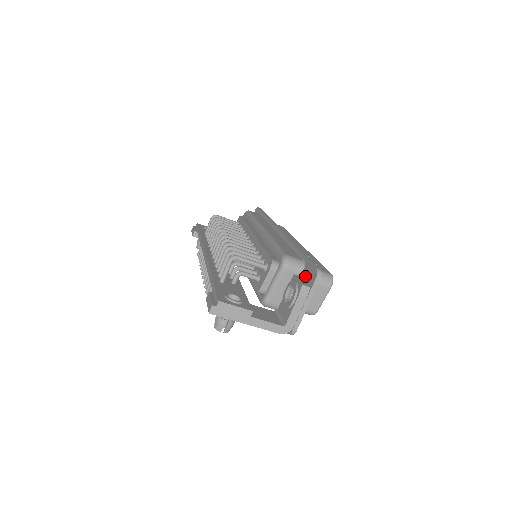
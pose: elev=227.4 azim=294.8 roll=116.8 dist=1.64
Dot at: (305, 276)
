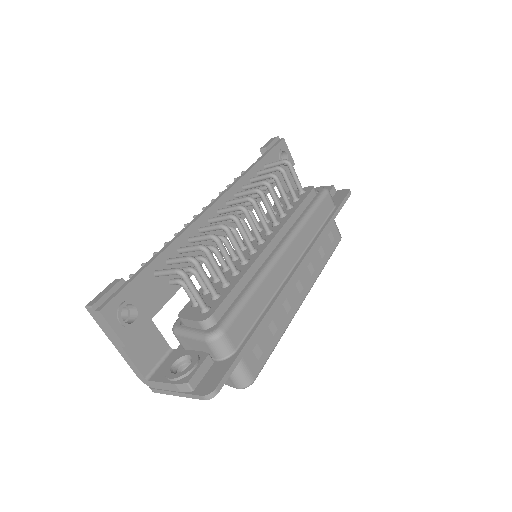
Dot at: (212, 369)
